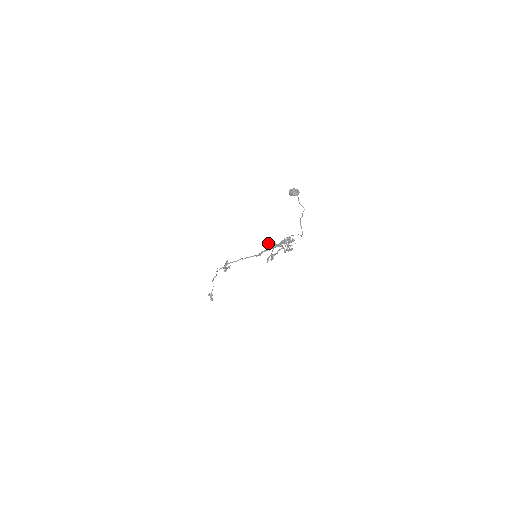
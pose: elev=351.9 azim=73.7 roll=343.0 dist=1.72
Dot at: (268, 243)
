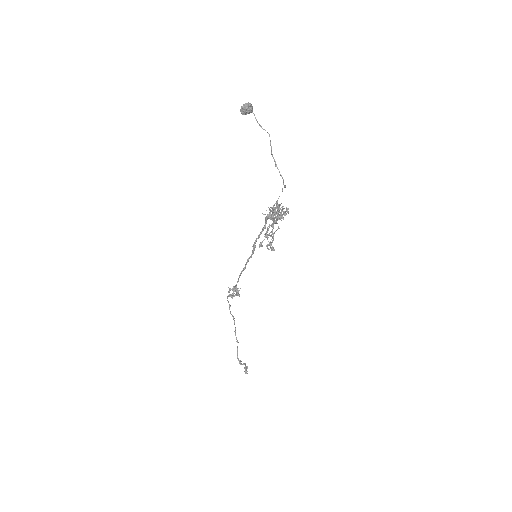
Dot at: occluded
